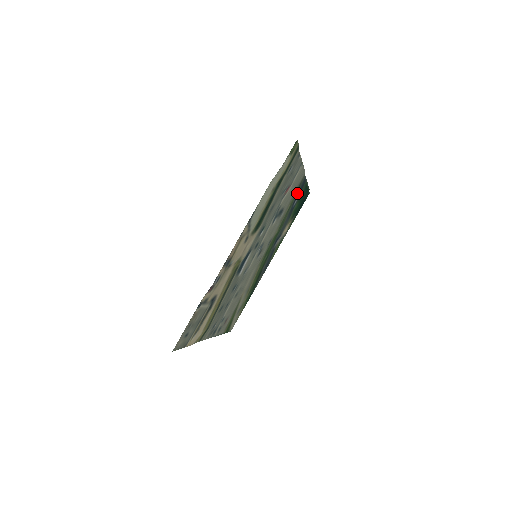
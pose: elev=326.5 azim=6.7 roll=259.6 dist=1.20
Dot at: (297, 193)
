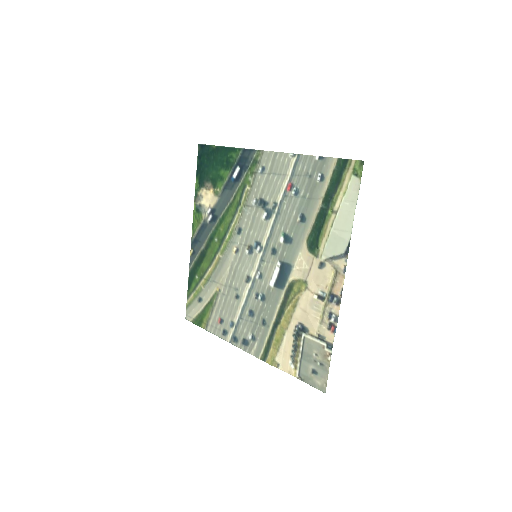
Dot at: (245, 169)
